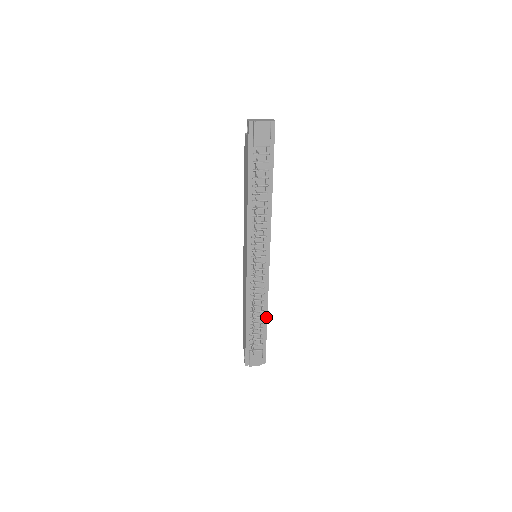
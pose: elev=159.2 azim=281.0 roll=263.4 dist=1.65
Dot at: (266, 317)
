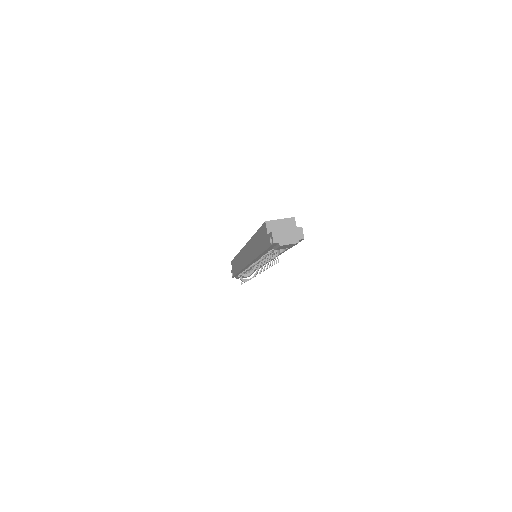
Dot at: occluded
